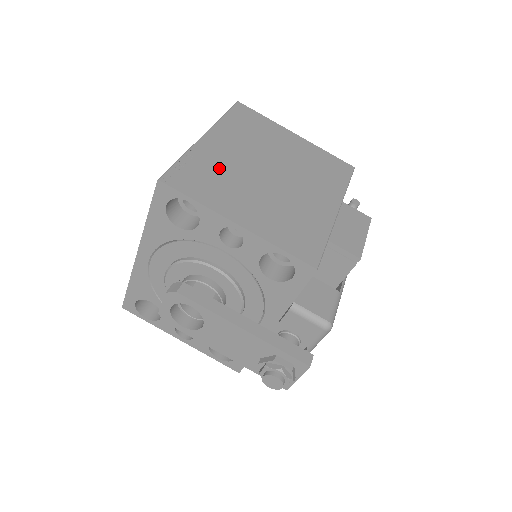
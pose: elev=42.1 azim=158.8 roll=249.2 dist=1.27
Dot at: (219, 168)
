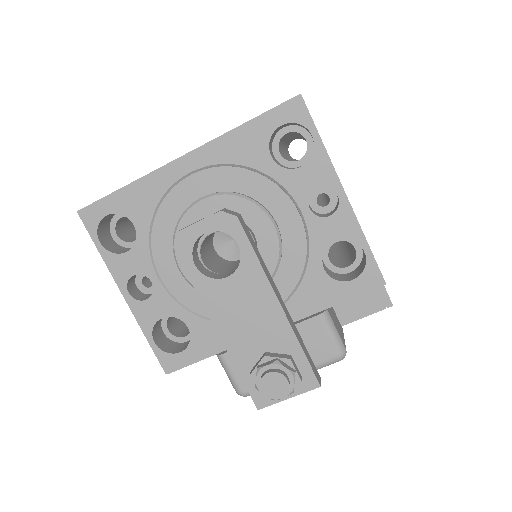
Dot at: occluded
